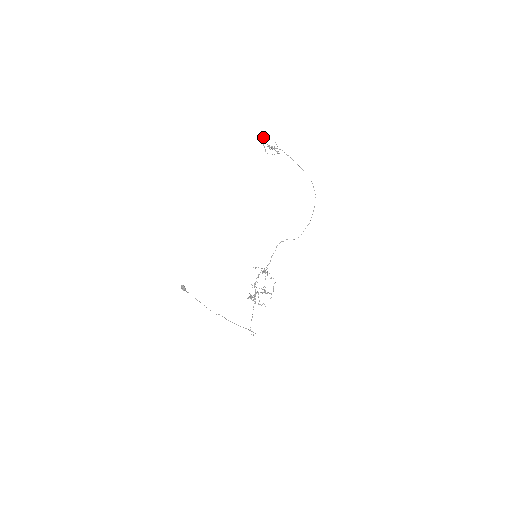
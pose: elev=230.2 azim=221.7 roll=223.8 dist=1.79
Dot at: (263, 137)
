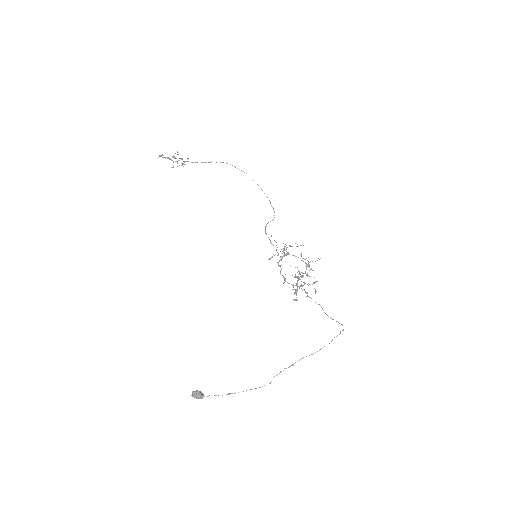
Dot at: (159, 155)
